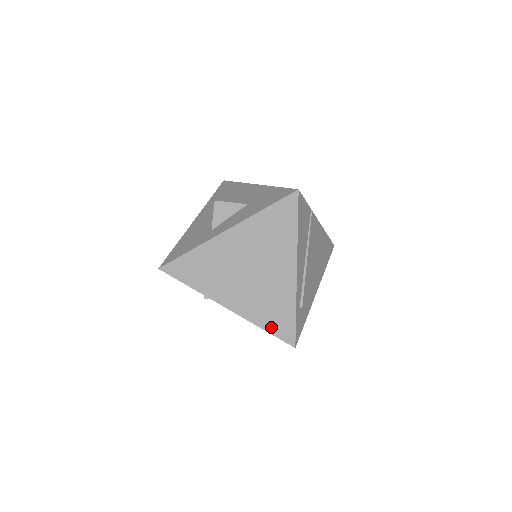
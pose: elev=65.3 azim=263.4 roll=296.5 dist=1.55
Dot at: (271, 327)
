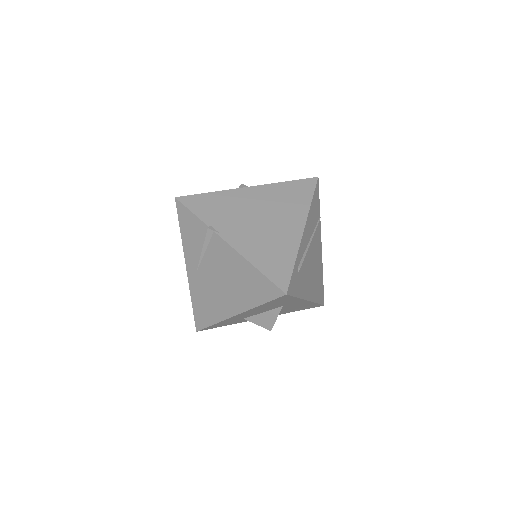
Dot at: (266, 269)
